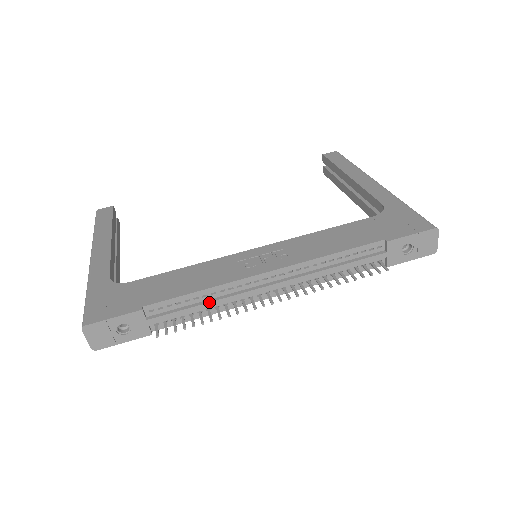
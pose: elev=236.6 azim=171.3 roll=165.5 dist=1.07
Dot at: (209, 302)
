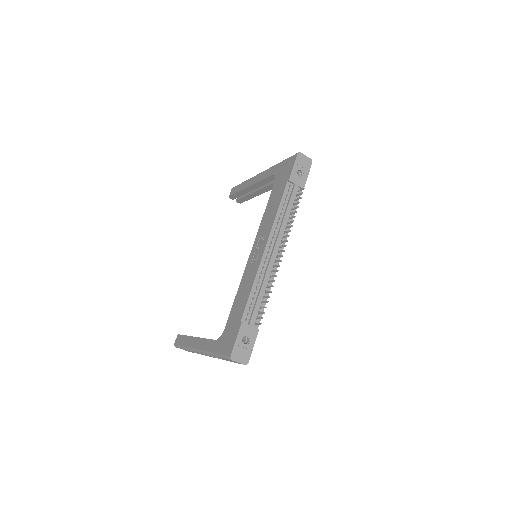
Dot at: (261, 288)
